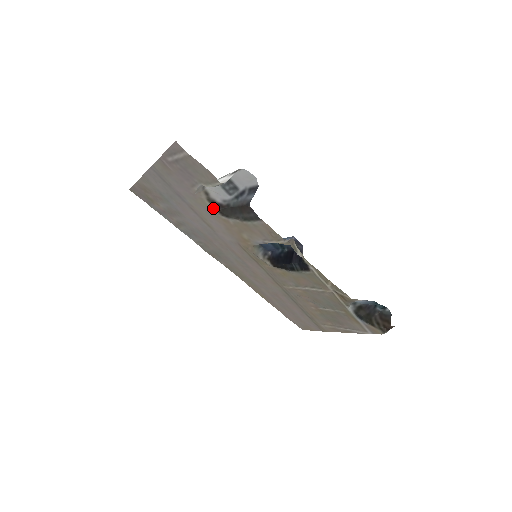
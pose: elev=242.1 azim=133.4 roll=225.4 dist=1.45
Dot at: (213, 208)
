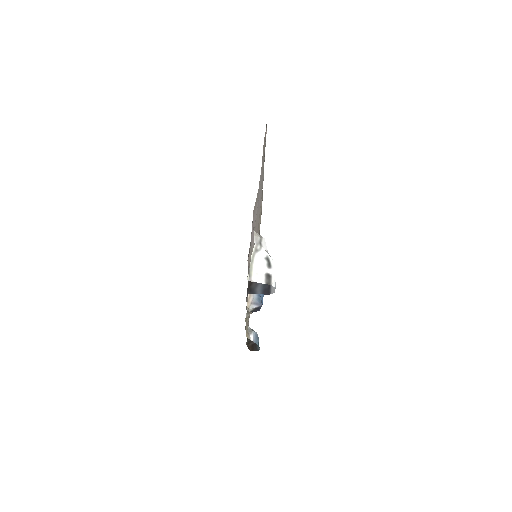
Dot at: occluded
